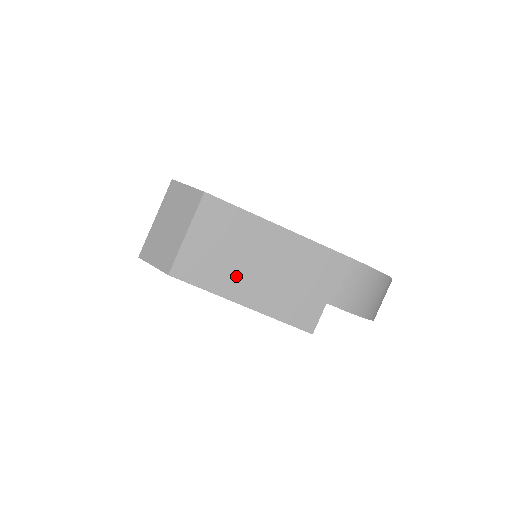
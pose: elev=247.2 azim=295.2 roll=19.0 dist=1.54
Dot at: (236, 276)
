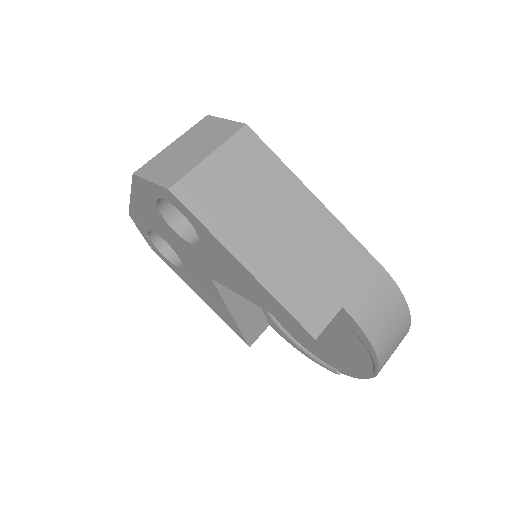
Dot at: (248, 227)
